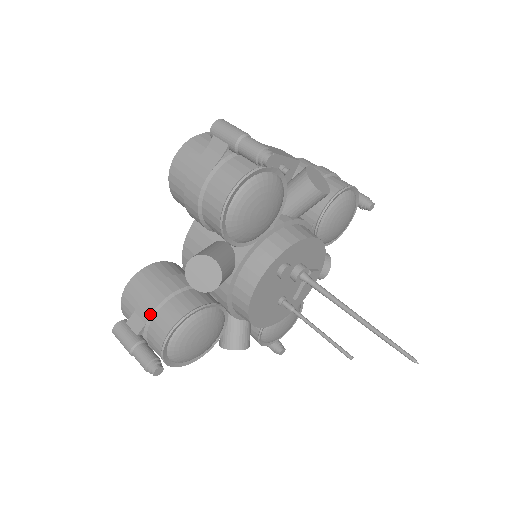
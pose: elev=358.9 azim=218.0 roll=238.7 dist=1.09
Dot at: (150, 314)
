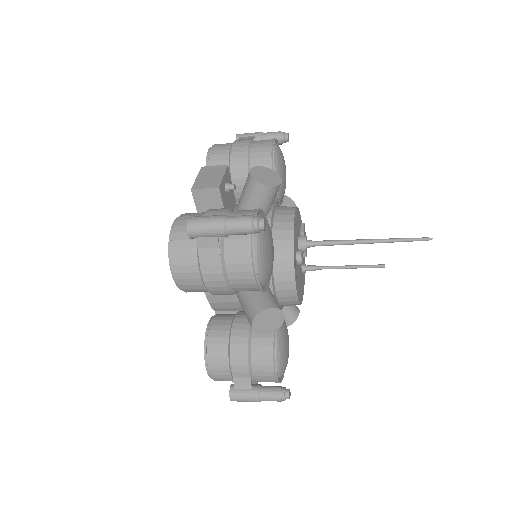
Dot at: (248, 371)
